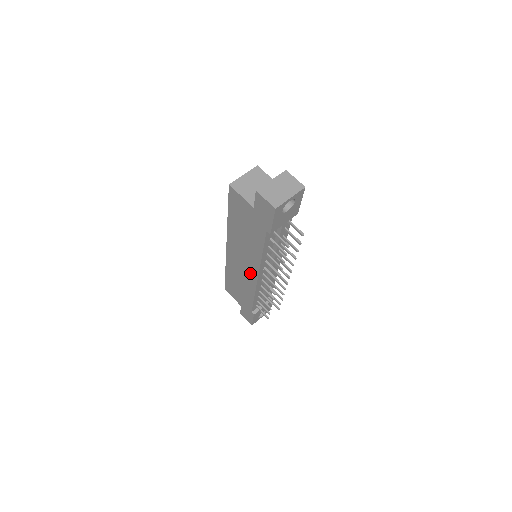
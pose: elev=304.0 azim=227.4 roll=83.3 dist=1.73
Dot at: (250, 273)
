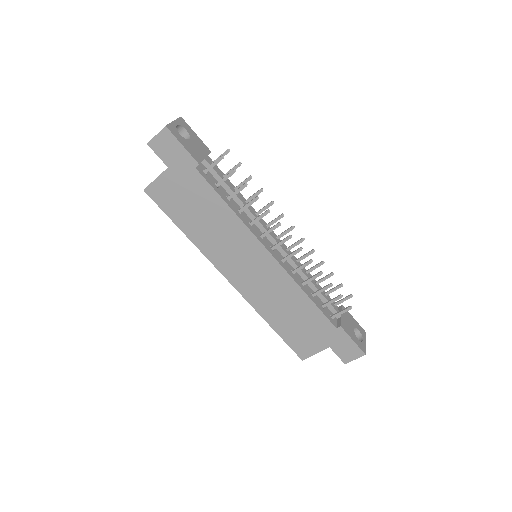
Dot at: (263, 263)
